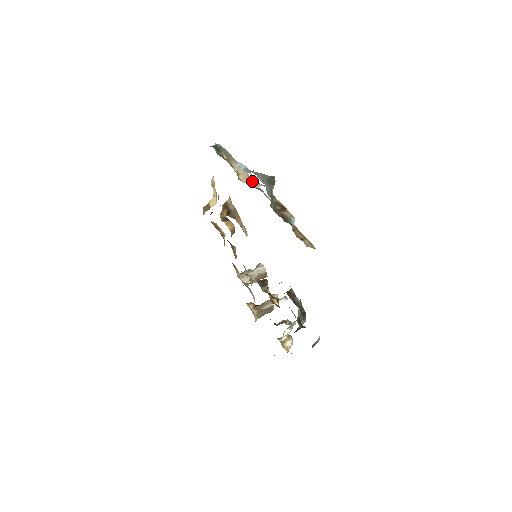
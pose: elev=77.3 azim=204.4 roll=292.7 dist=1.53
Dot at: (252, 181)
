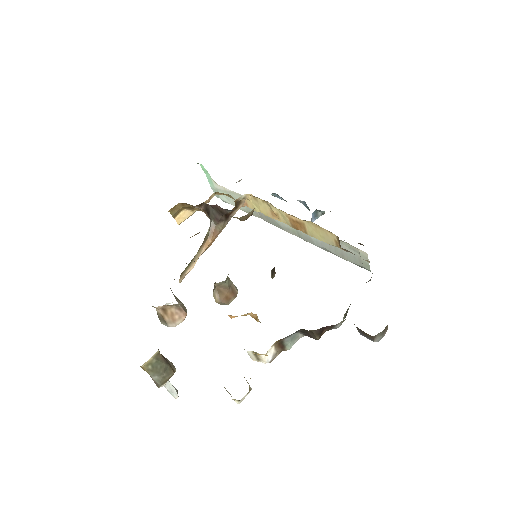
Dot at: occluded
